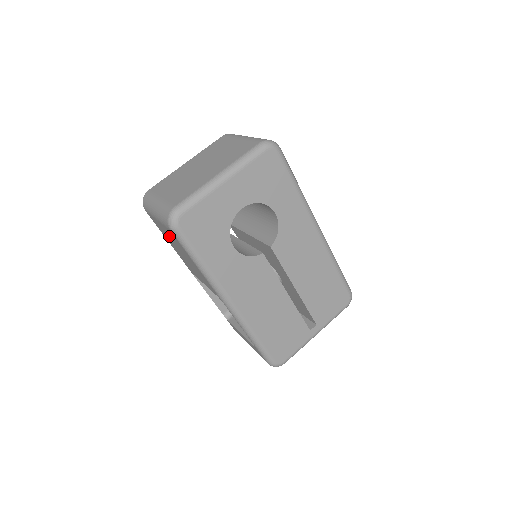
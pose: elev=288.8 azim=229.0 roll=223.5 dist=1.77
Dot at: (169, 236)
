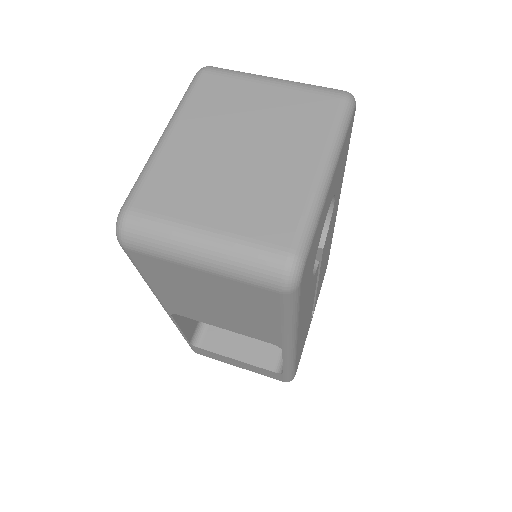
Dot at: (211, 288)
